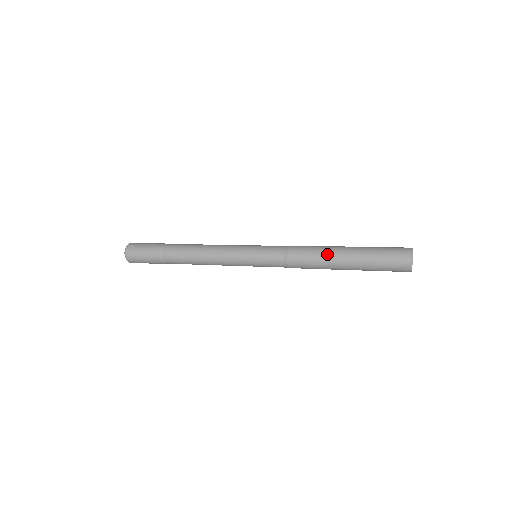
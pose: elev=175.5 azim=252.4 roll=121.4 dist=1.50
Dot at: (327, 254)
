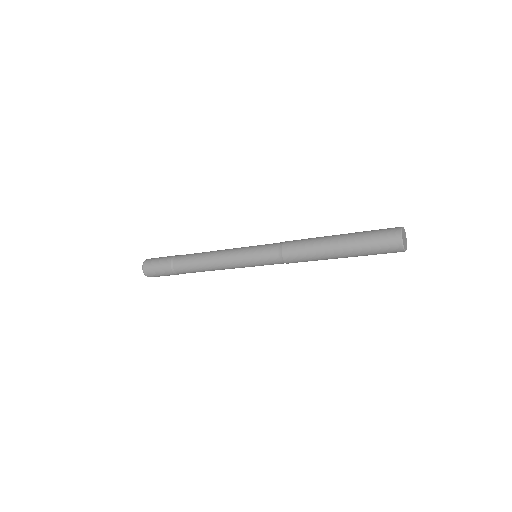
Dot at: (320, 238)
